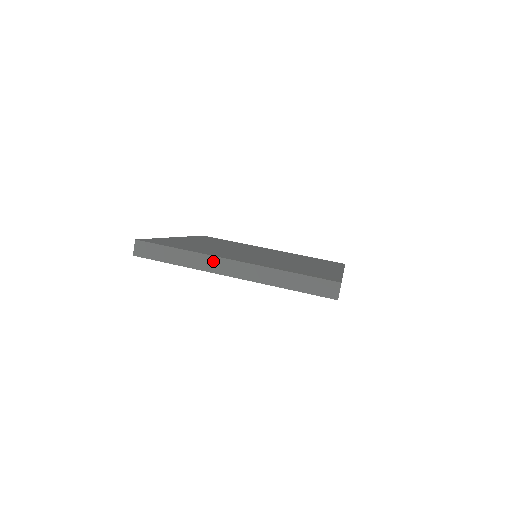
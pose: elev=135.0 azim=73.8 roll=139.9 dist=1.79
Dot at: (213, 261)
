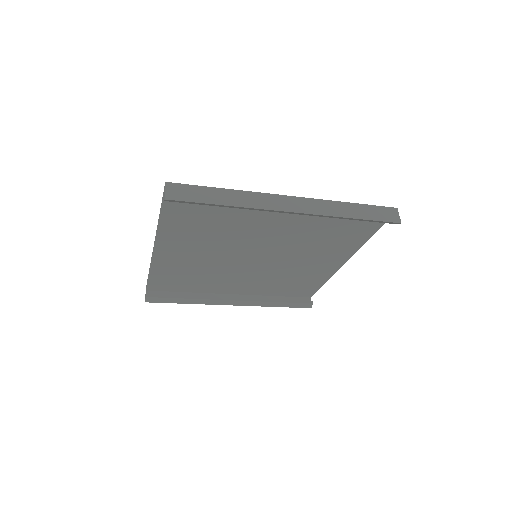
Dot at: (269, 198)
